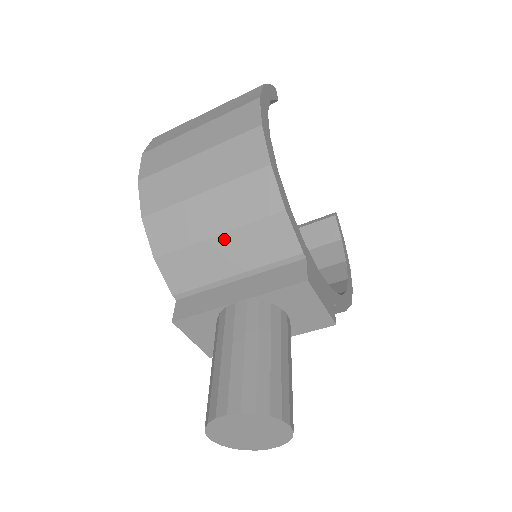
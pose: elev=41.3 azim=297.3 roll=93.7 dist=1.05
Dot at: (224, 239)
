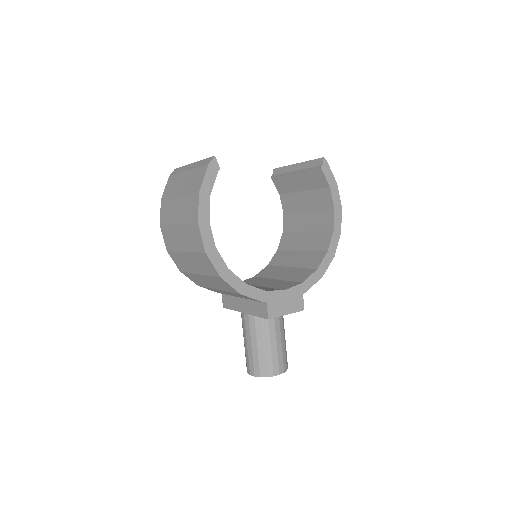
Dot at: (222, 291)
